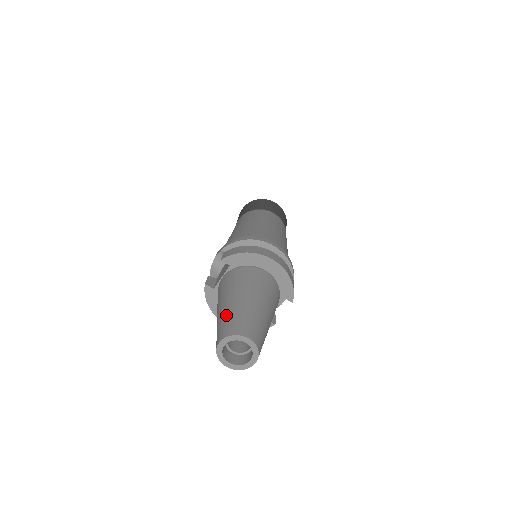
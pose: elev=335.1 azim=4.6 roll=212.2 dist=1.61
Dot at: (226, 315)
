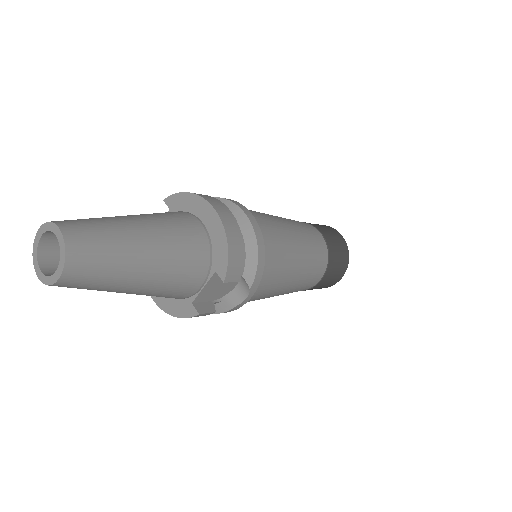
Dot at: occluded
